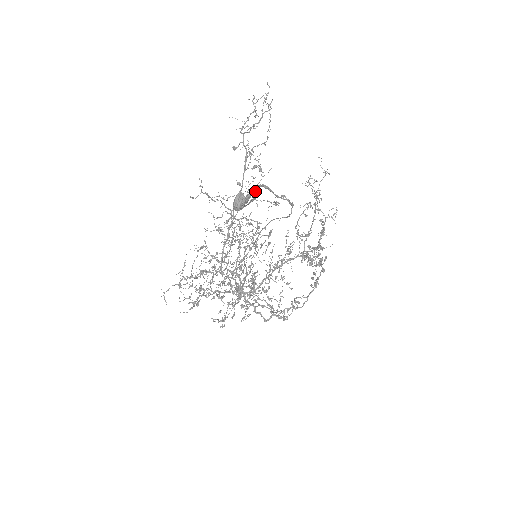
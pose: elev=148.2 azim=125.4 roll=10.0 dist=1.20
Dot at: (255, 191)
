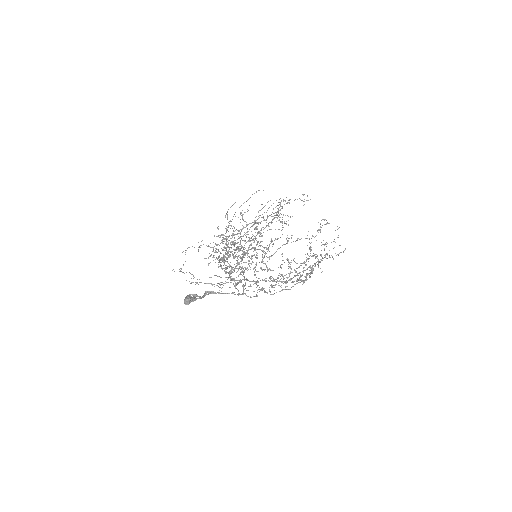
Dot at: (202, 297)
